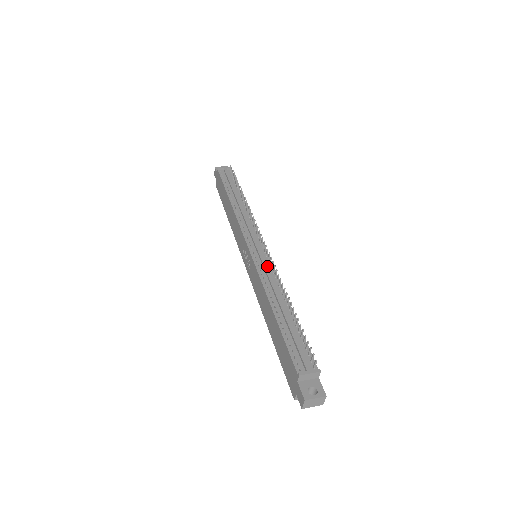
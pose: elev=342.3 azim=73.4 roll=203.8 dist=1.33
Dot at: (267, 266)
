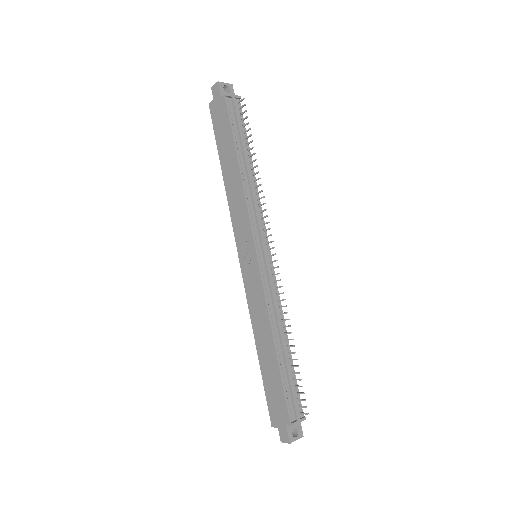
Dot at: (273, 287)
